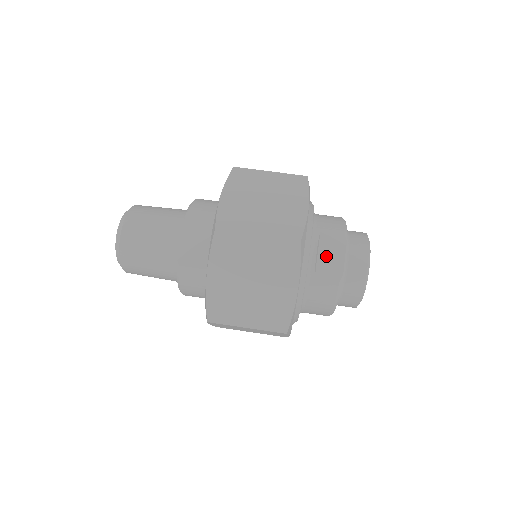
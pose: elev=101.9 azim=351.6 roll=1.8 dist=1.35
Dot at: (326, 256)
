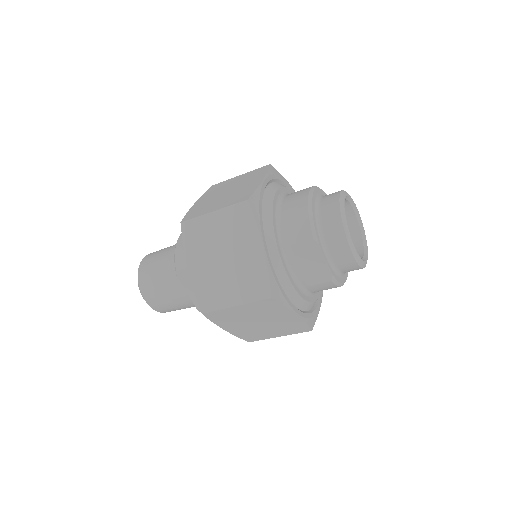
Dot at: (308, 265)
